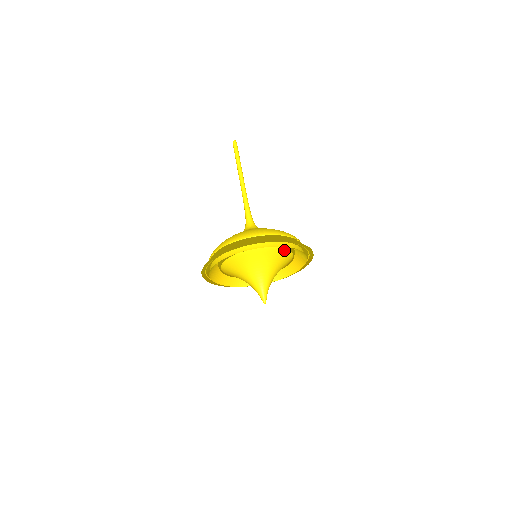
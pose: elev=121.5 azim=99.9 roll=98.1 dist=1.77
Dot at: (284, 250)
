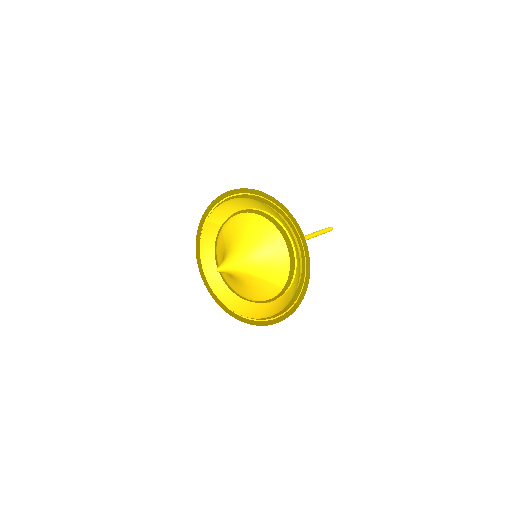
Dot at: (286, 257)
